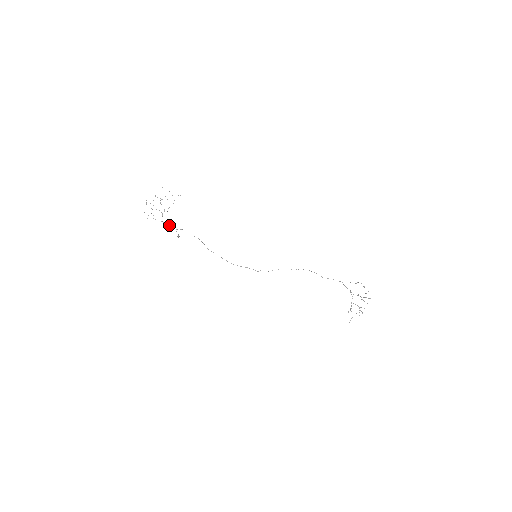
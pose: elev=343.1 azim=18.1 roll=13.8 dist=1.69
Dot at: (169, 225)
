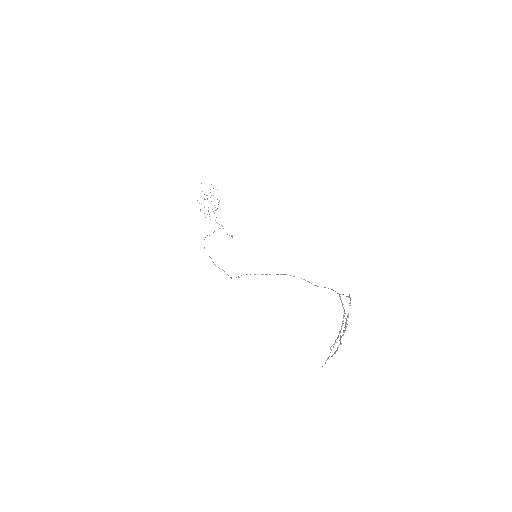
Dot at: occluded
